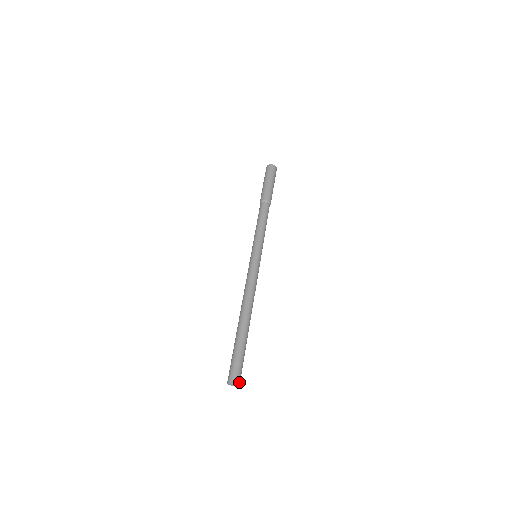
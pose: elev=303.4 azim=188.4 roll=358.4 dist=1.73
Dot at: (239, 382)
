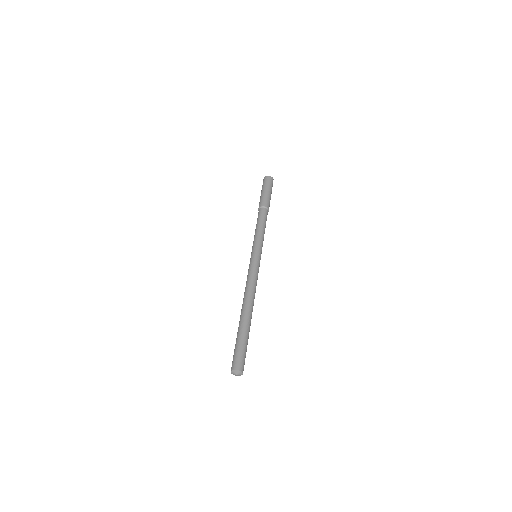
Dot at: (239, 369)
